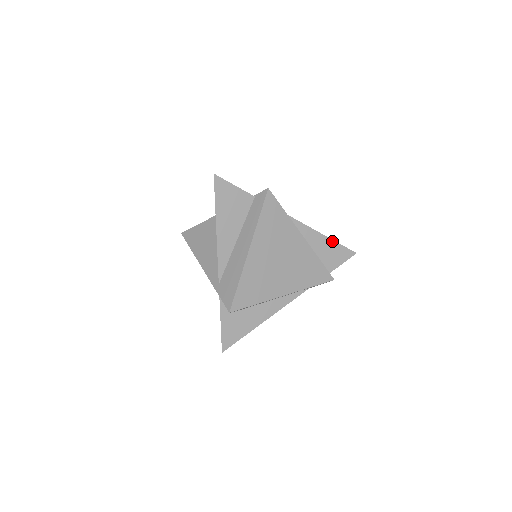
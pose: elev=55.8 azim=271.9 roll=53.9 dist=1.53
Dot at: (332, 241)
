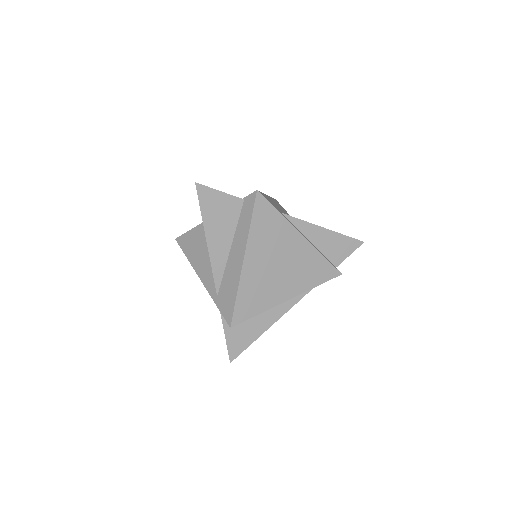
Dot at: (336, 233)
